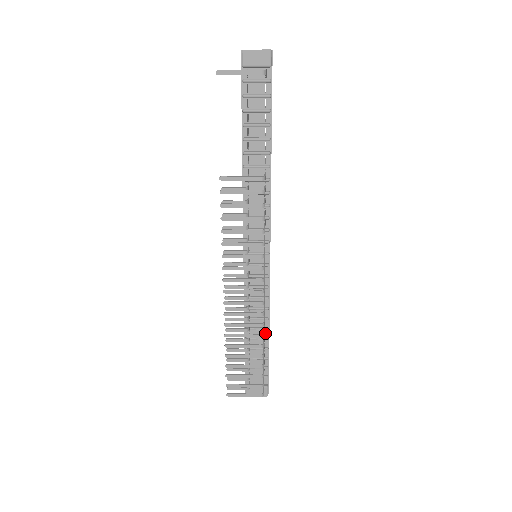
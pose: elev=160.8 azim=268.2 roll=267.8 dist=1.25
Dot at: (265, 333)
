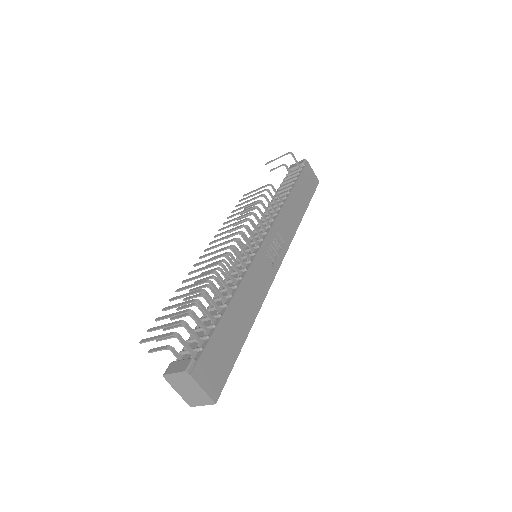
Dot at: (227, 302)
